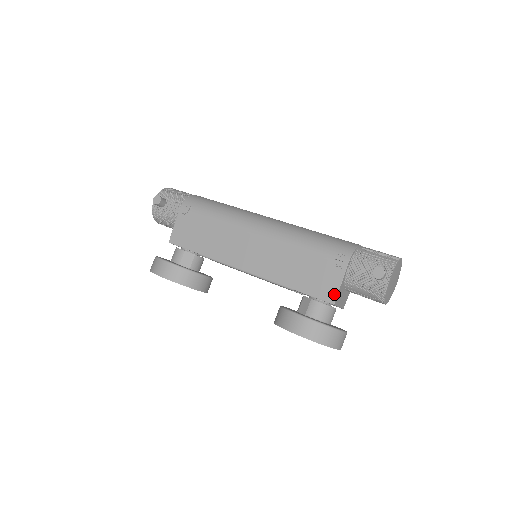
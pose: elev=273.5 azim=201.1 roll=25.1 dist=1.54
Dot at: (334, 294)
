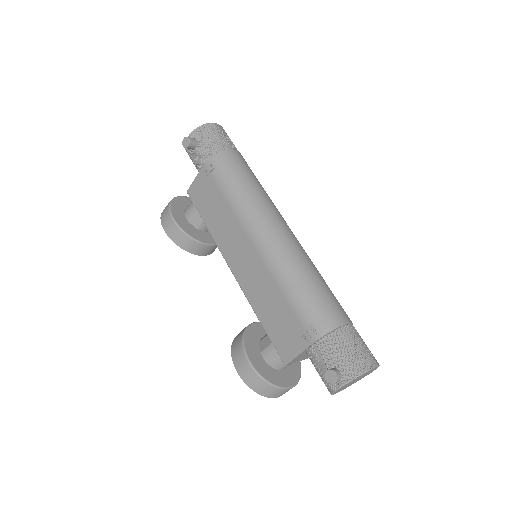
Dot at: (289, 357)
